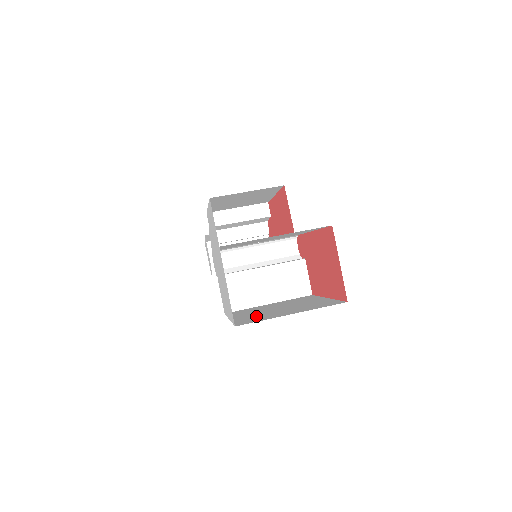
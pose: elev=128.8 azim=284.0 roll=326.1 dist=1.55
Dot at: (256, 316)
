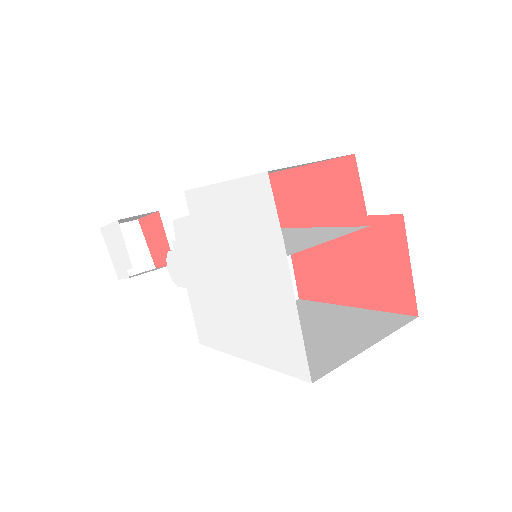
Dot at: occluded
